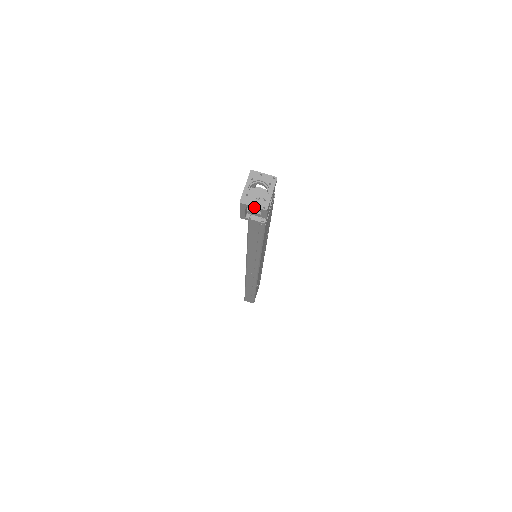
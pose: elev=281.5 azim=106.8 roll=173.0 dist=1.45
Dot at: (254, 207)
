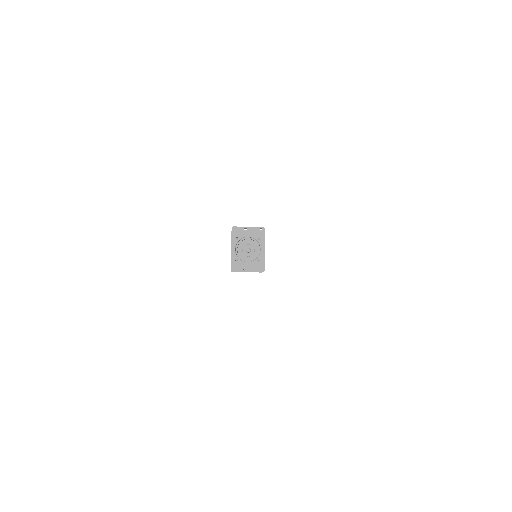
Dot at: occluded
